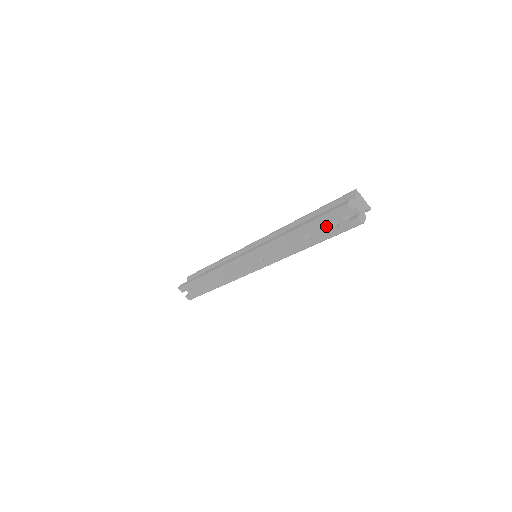
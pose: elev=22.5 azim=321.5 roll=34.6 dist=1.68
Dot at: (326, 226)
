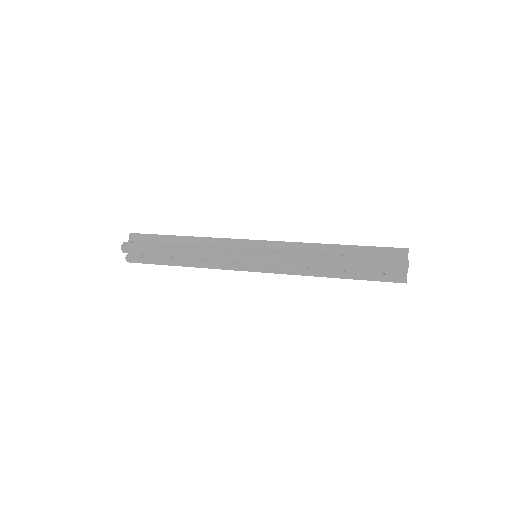
Dot at: (370, 271)
